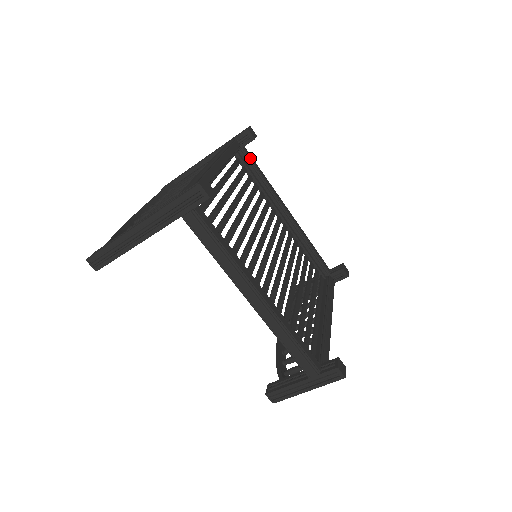
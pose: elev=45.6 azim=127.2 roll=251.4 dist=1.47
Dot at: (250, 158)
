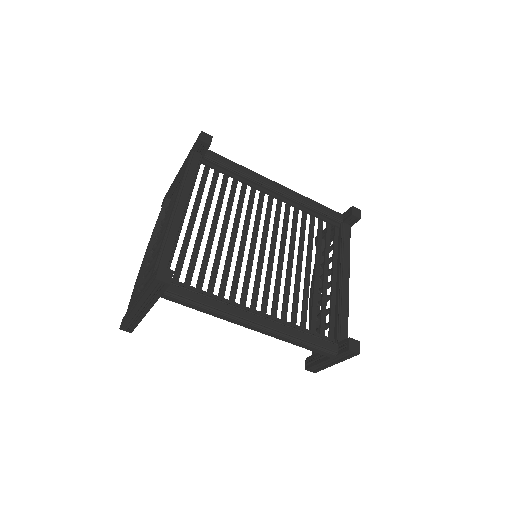
Dot at: (217, 159)
